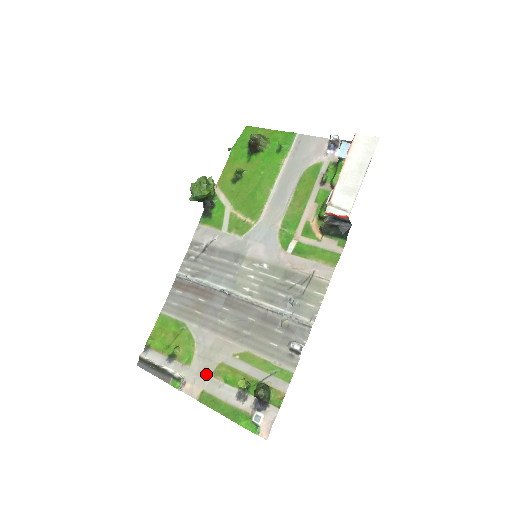
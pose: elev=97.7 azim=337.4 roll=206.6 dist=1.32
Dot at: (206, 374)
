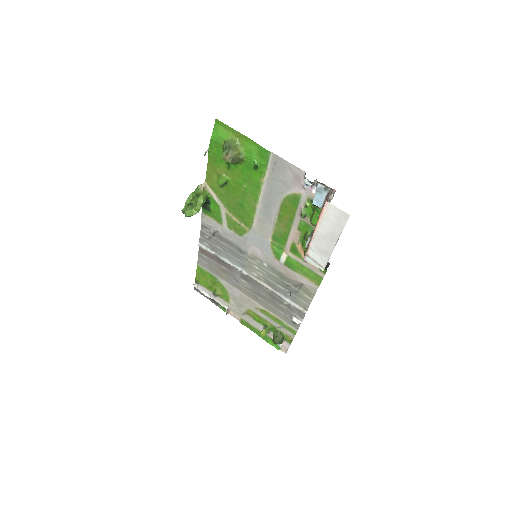
Dot at: (241, 312)
